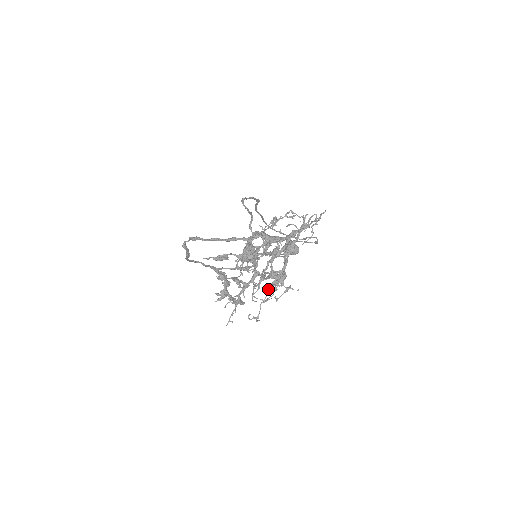
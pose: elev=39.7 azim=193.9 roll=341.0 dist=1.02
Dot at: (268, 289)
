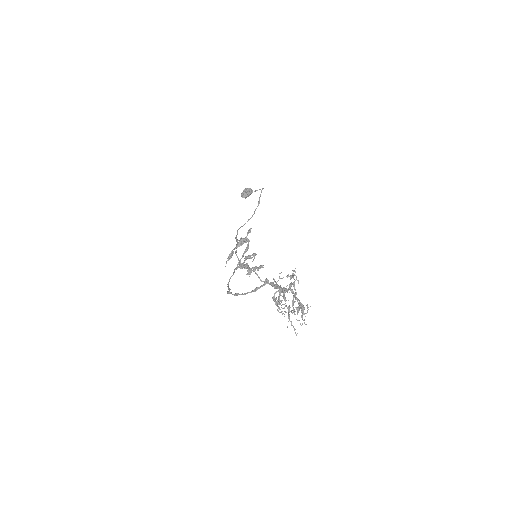
Dot at: (302, 318)
